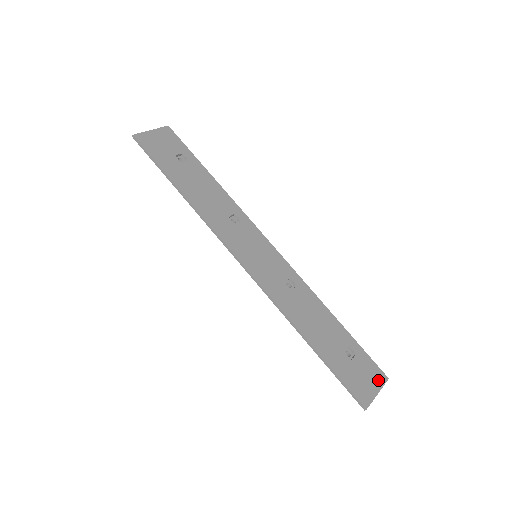
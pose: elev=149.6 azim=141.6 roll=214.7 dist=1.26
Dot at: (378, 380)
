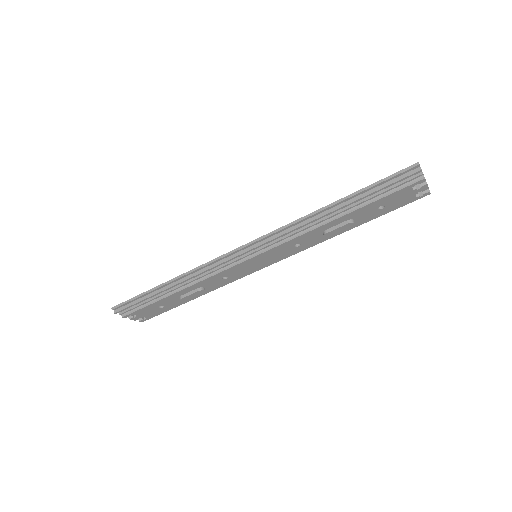
Dot at: occluded
